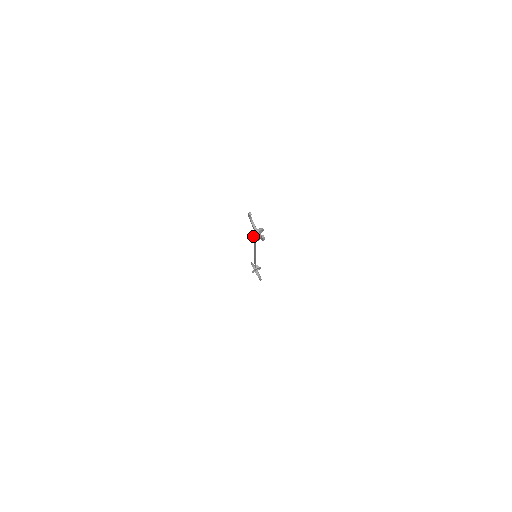
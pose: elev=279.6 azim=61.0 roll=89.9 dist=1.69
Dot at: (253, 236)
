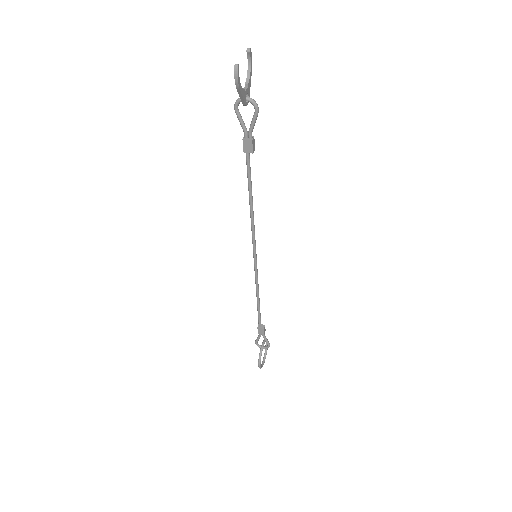
Dot at: occluded
